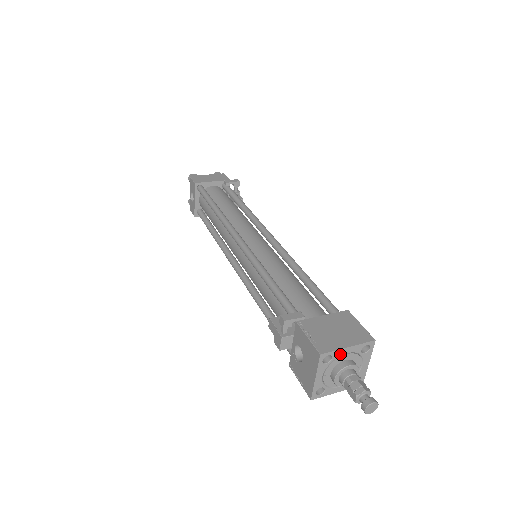
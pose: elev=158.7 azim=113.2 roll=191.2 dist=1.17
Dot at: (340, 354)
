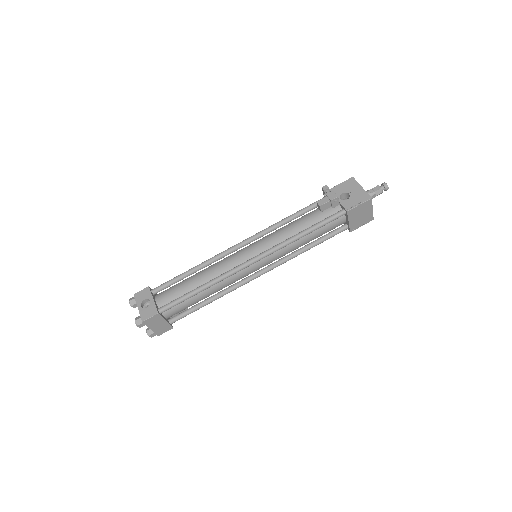
Dot at: occluded
